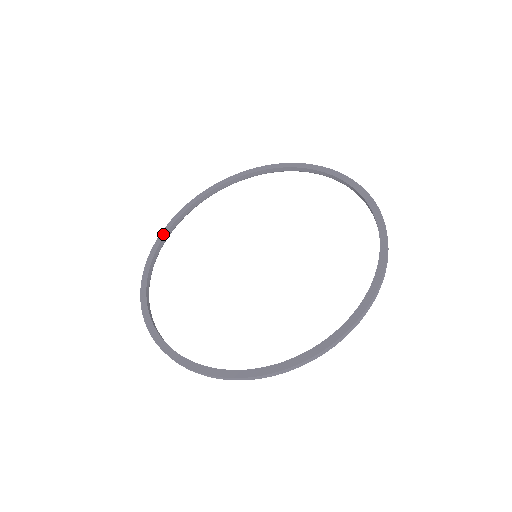
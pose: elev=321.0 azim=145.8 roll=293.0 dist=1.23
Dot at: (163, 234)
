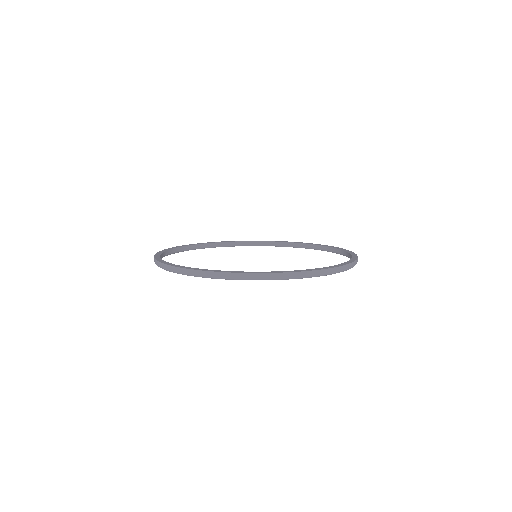
Dot at: (160, 259)
